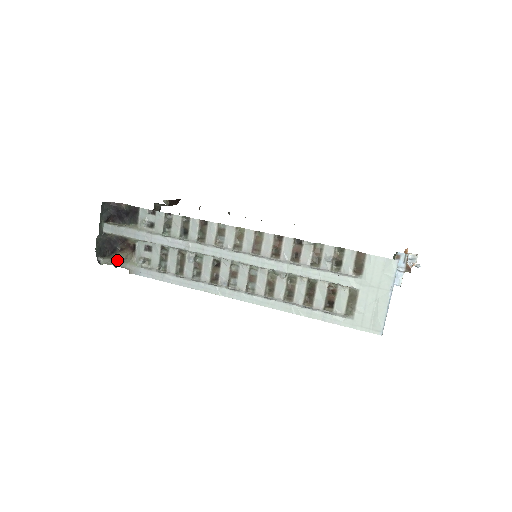
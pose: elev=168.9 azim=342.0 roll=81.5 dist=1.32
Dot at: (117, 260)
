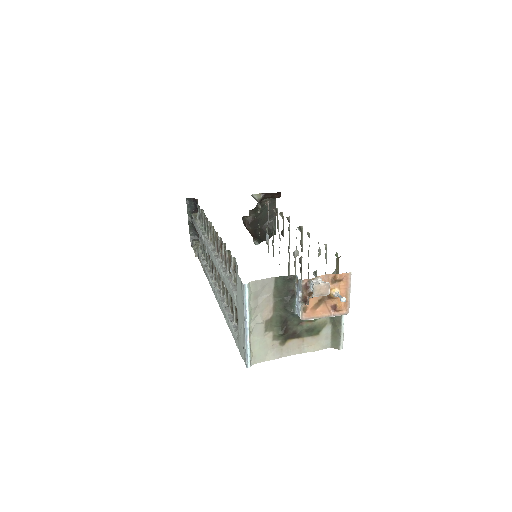
Dot at: (198, 244)
